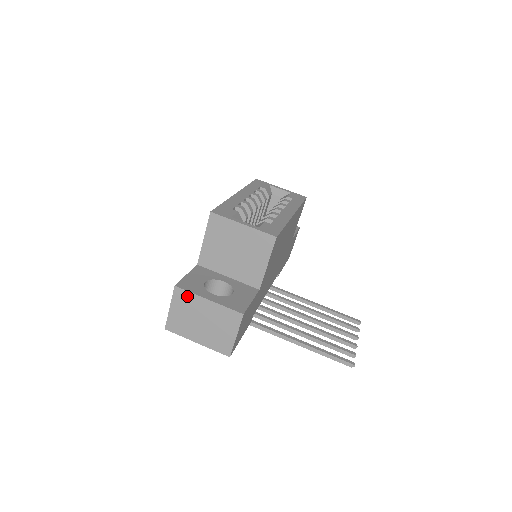
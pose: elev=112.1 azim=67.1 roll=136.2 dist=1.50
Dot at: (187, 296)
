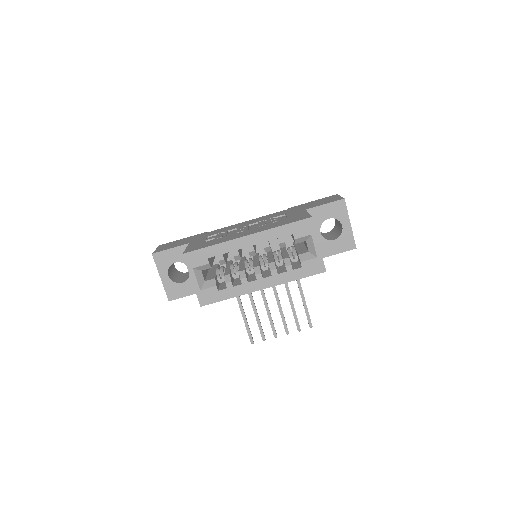
Dot at: (156, 263)
